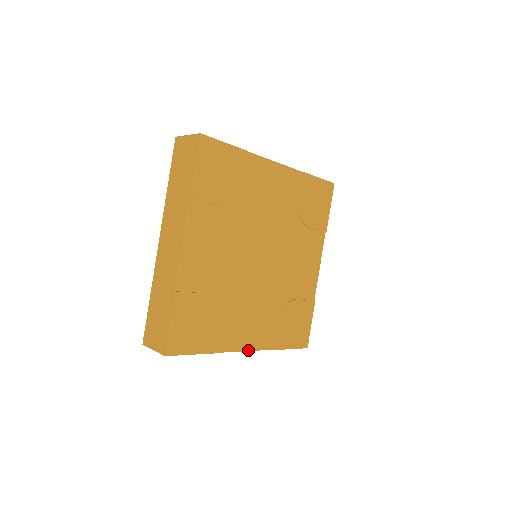
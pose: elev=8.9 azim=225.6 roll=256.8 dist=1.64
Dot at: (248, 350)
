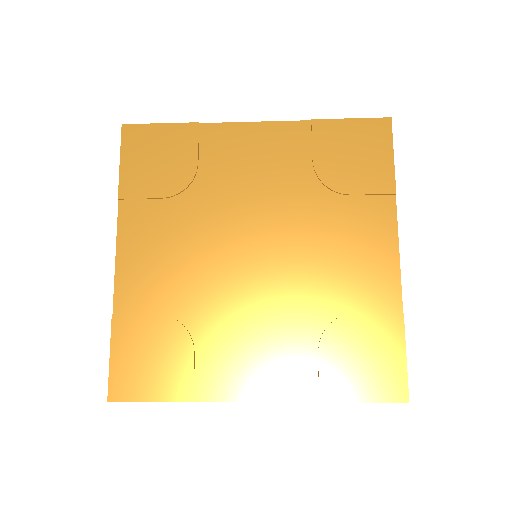
Dot at: (261, 400)
